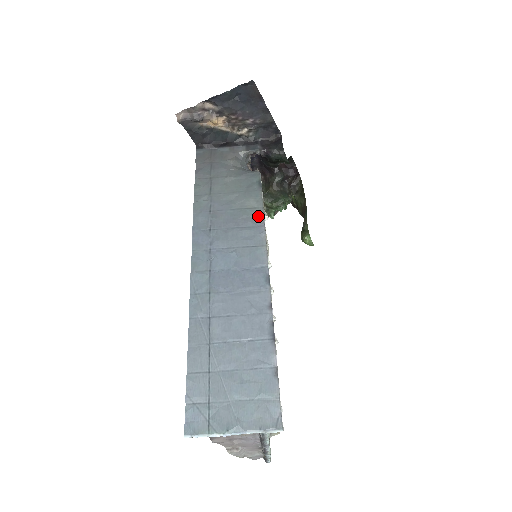
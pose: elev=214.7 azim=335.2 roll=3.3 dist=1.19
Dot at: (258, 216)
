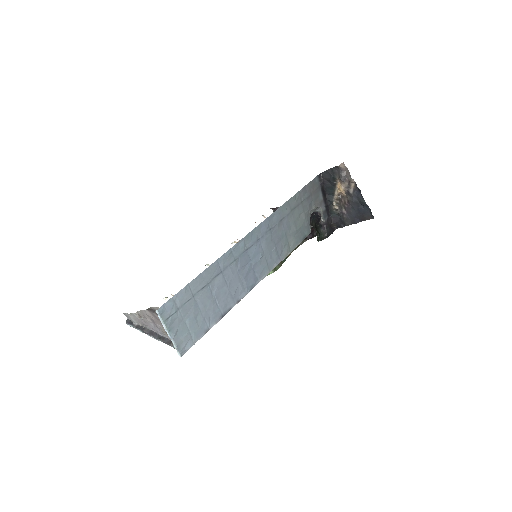
Dot at: (286, 253)
